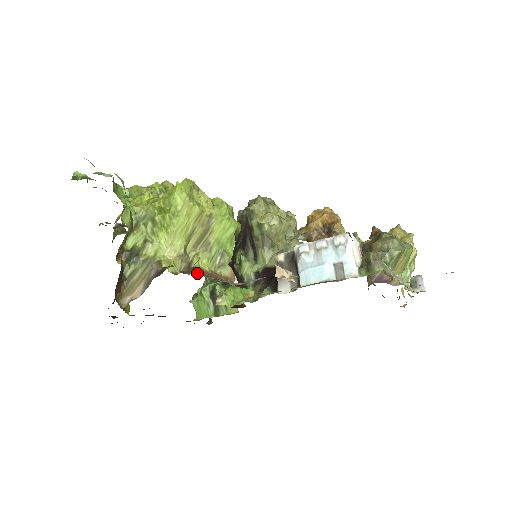
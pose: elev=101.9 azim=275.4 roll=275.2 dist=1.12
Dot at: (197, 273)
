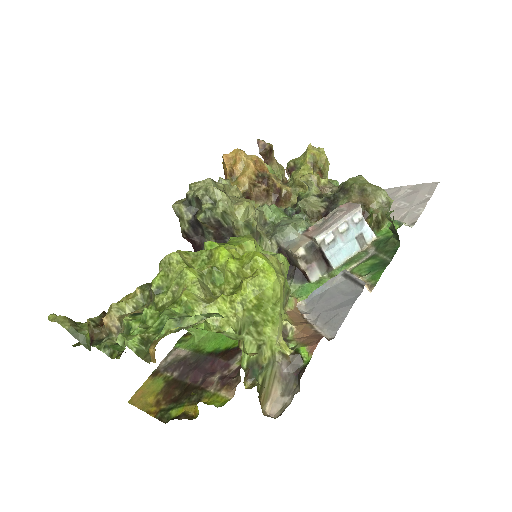
Dot at: (327, 339)
